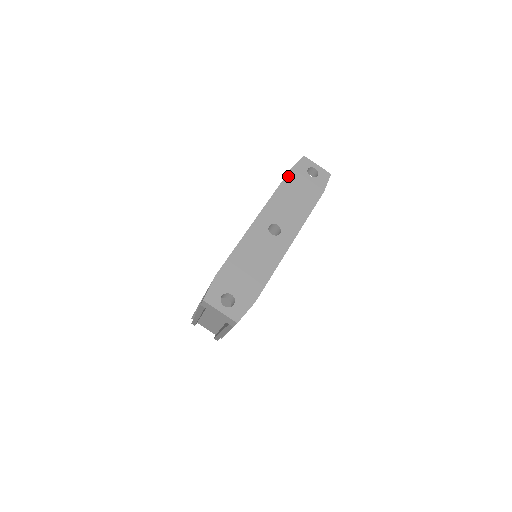
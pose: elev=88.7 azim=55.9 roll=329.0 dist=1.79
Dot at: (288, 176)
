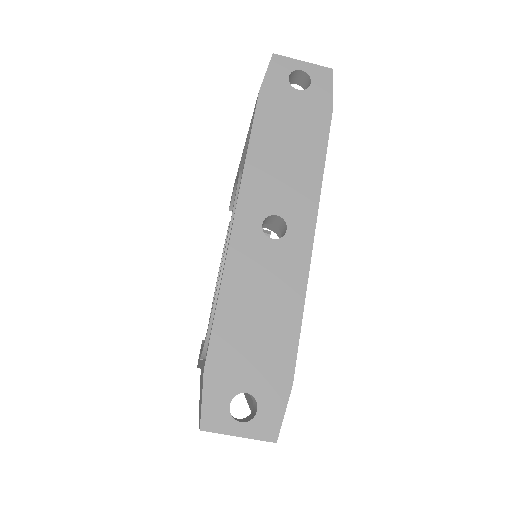
Dot at: (259, 108)
